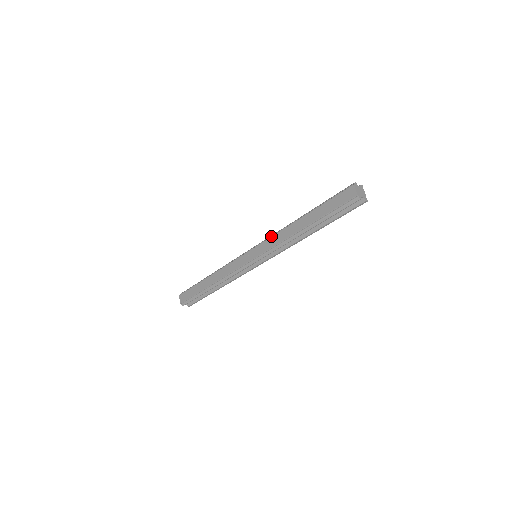
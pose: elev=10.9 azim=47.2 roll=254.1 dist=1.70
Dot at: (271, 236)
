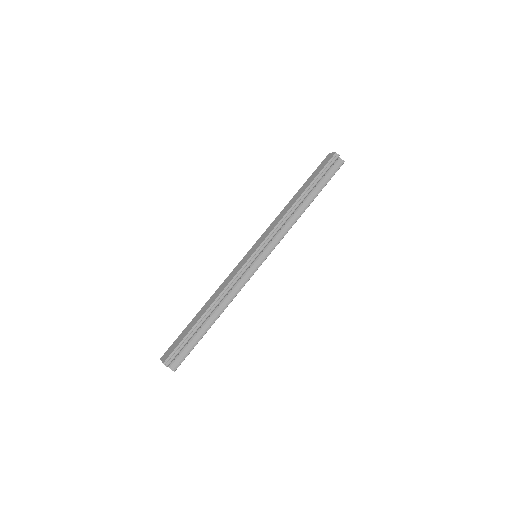
Dot at: (268, 228)
